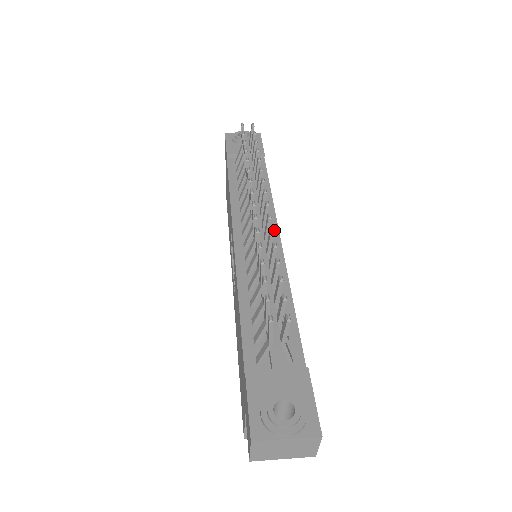
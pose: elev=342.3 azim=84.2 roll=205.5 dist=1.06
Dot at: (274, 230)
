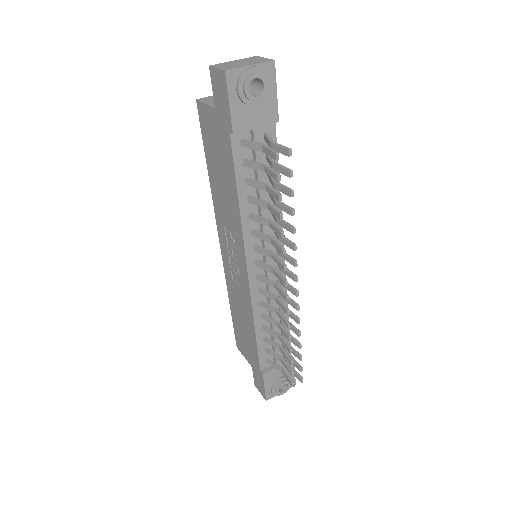
Dot at: occluded
